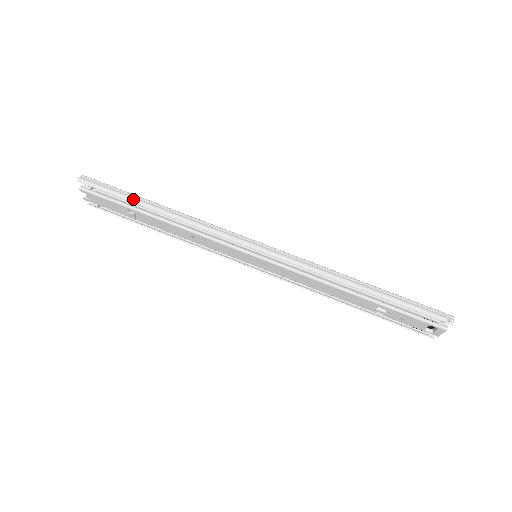
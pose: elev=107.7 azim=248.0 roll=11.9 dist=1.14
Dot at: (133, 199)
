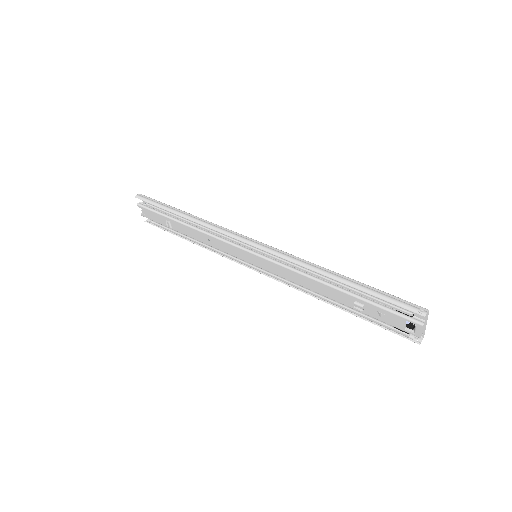
Dot at: (169, 208)
